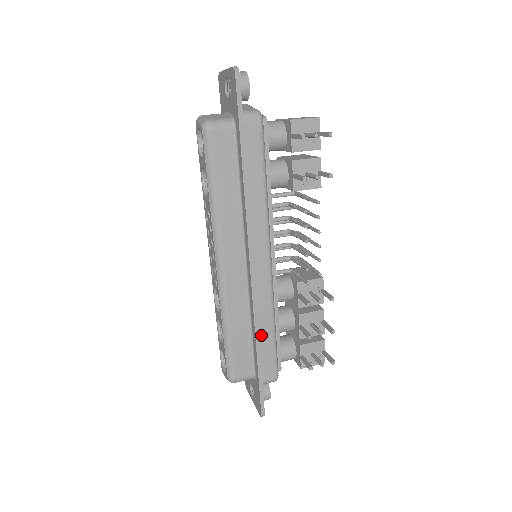
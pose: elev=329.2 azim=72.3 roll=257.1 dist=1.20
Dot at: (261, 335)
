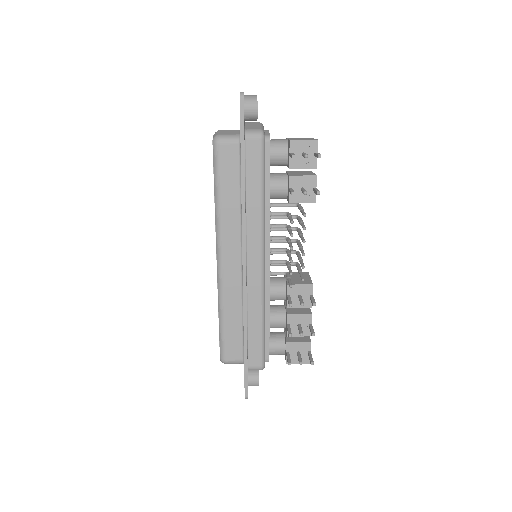
Dot at: (250, 326)
